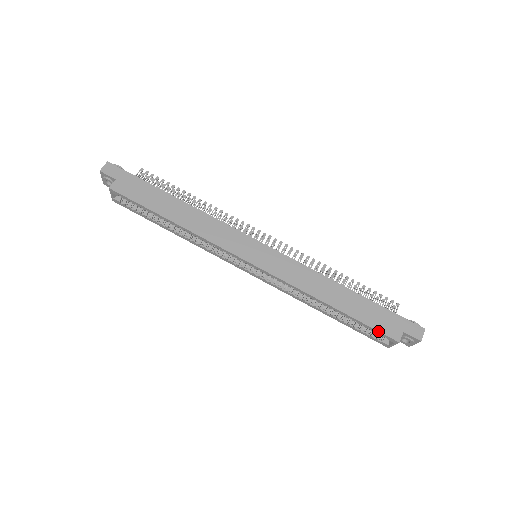
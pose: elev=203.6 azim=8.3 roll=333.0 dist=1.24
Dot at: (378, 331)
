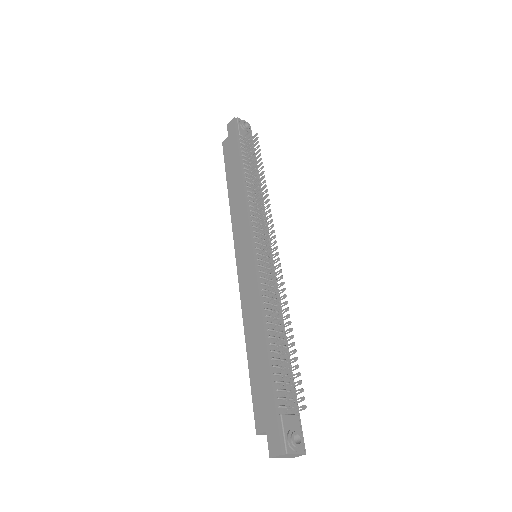
Dot at: (253, 405)
